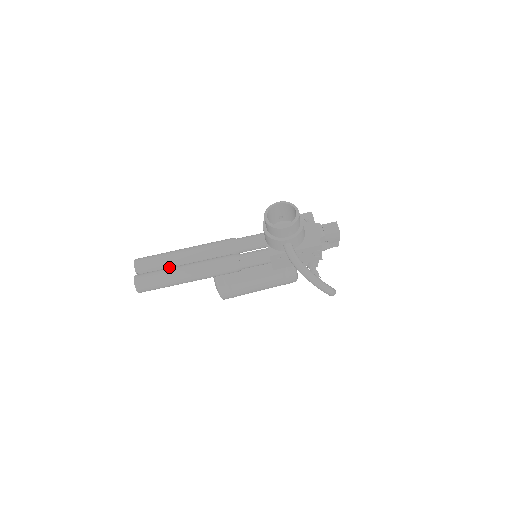
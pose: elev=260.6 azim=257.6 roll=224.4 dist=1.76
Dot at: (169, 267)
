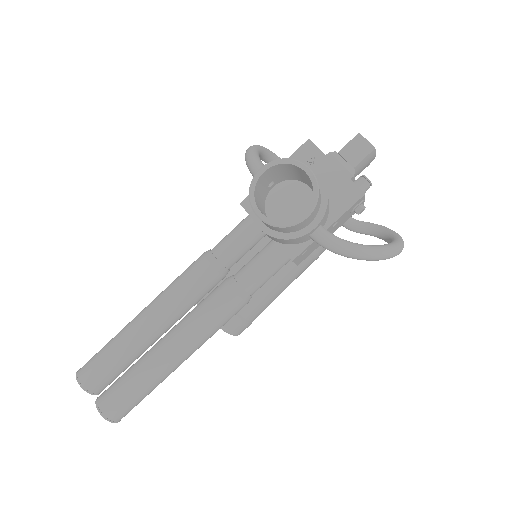
Dot at: (137, 356)
